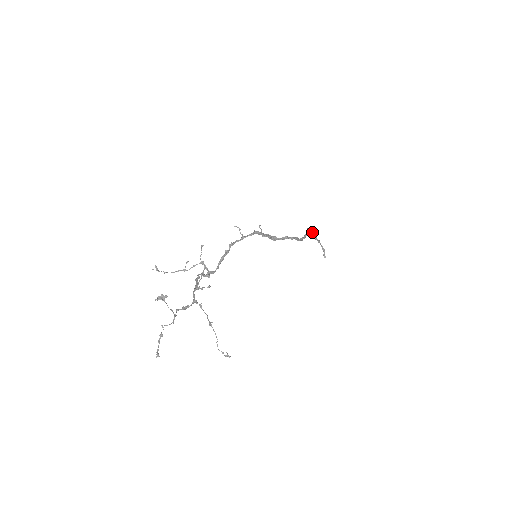
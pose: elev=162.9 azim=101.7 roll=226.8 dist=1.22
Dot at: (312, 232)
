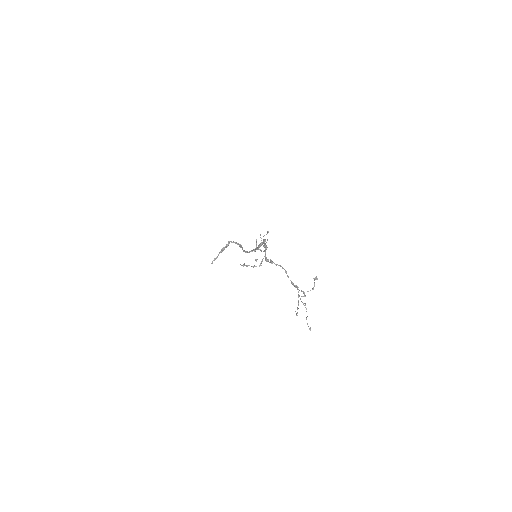
Dot at: (228, 244)
